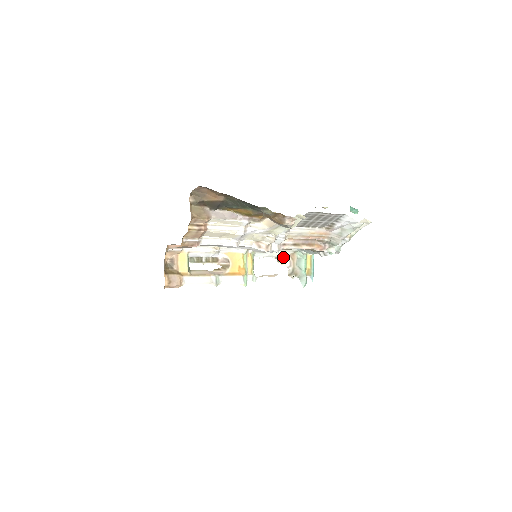
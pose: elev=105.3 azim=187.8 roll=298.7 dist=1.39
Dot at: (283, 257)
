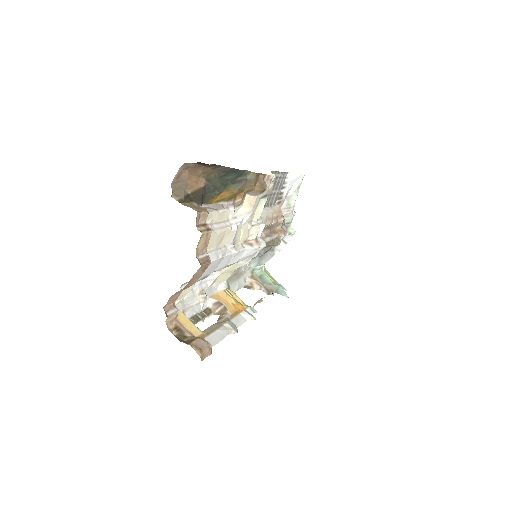
Dot at: (248, 283)
